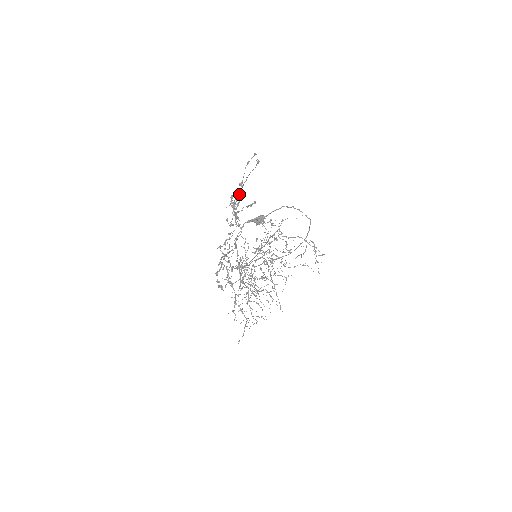
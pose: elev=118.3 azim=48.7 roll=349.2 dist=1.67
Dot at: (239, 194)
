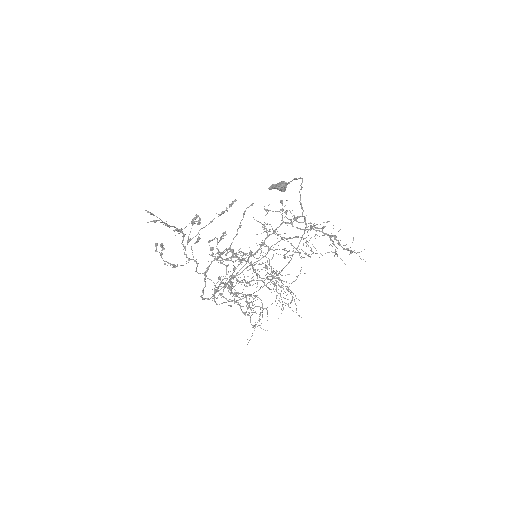
Dot at: (160, 245)
